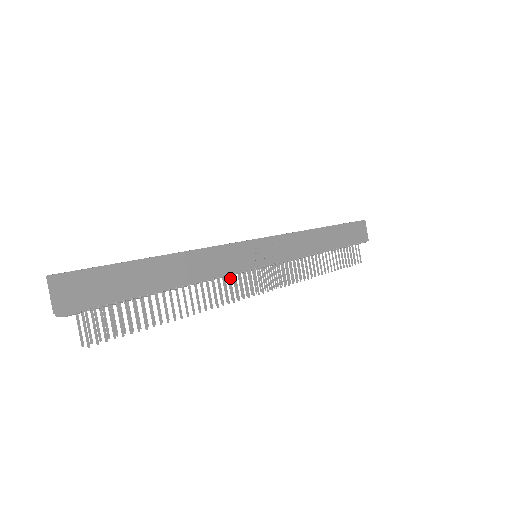
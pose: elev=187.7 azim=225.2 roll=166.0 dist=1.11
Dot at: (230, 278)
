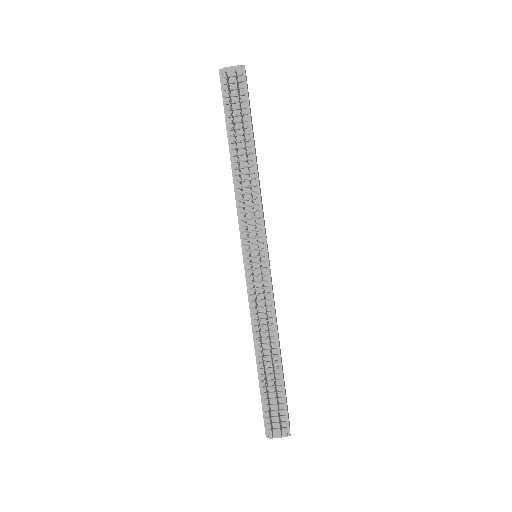
Dot at: (255, 215)
